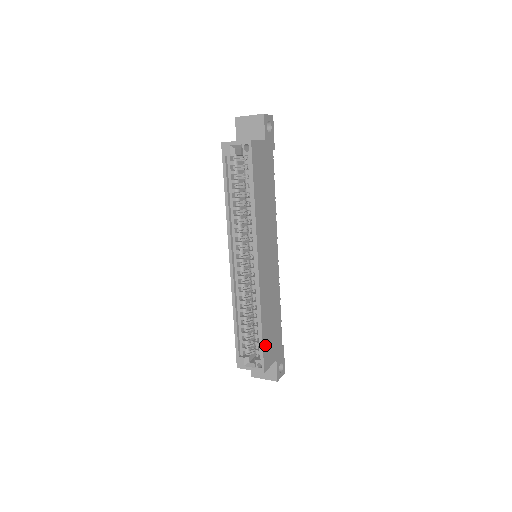
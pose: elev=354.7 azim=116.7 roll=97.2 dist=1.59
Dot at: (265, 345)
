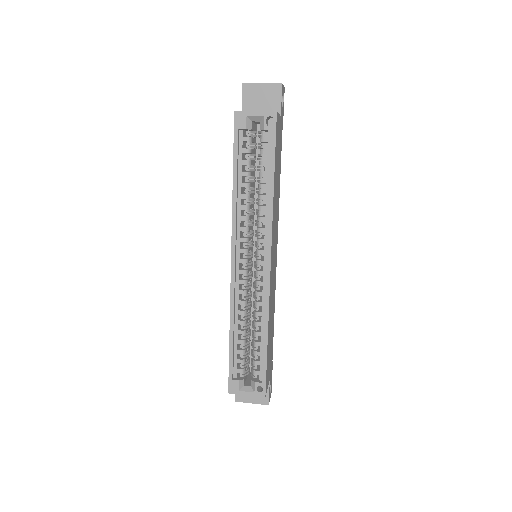
Dot at: (267, 364)
